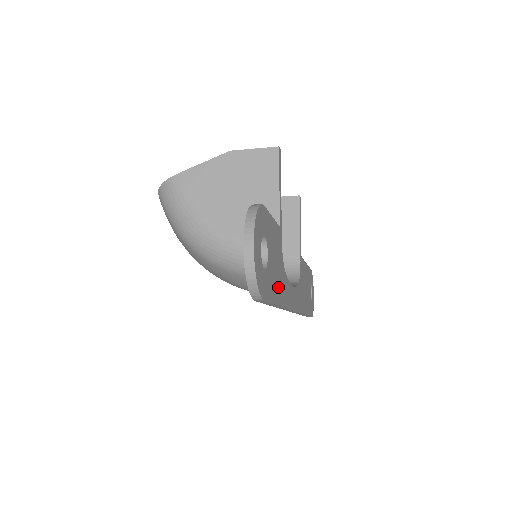
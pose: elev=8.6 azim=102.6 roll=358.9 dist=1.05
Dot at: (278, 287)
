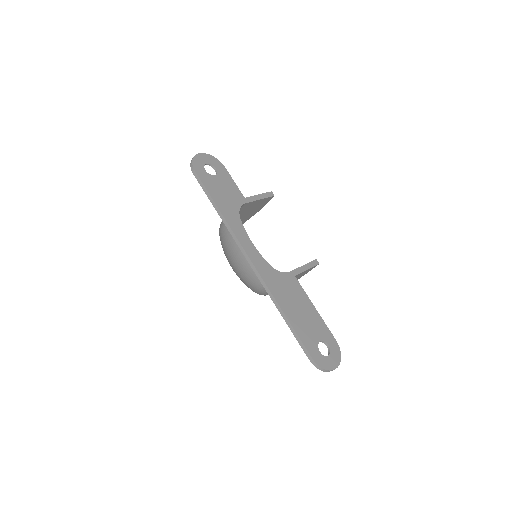
Dot at: (220, 199)
